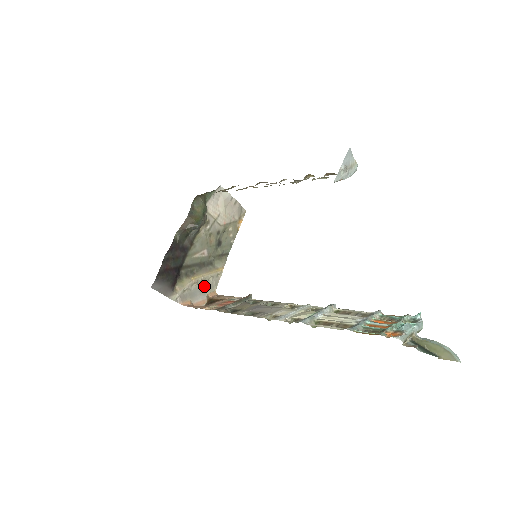
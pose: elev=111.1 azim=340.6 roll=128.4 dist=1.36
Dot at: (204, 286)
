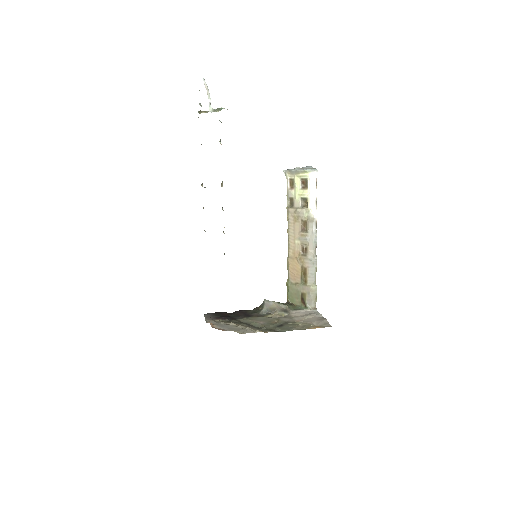
Dot at: (236, 328)
